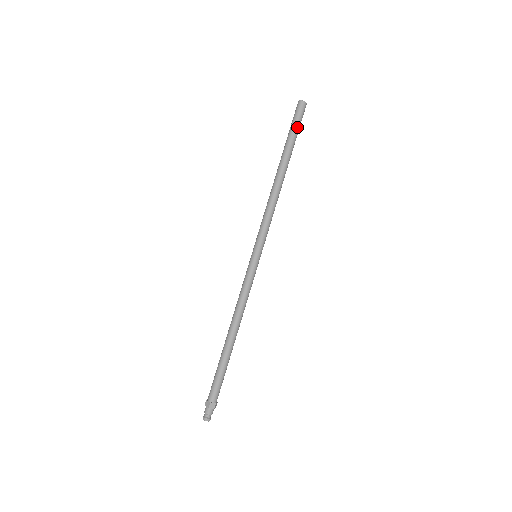
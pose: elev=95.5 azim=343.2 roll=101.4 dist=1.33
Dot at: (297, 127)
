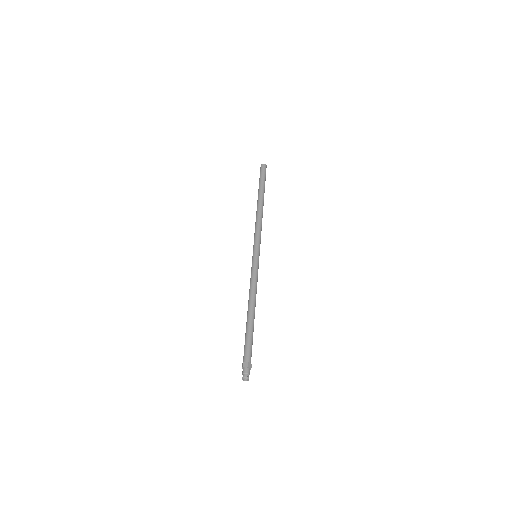
Dot at: (262, 177)
